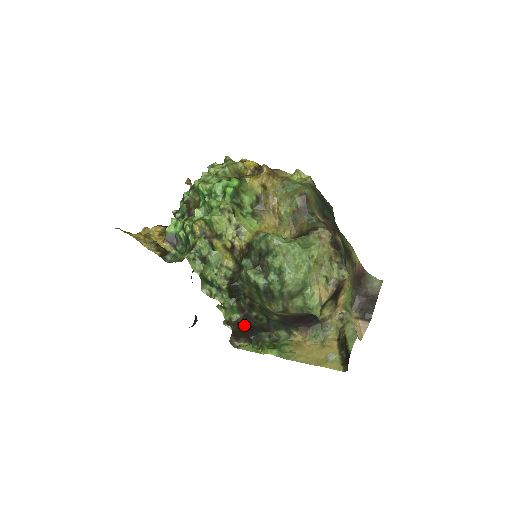
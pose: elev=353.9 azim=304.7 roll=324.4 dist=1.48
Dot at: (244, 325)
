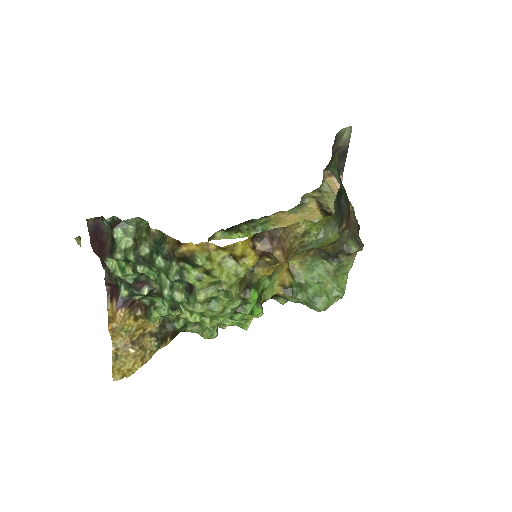
Dot at: occluded
